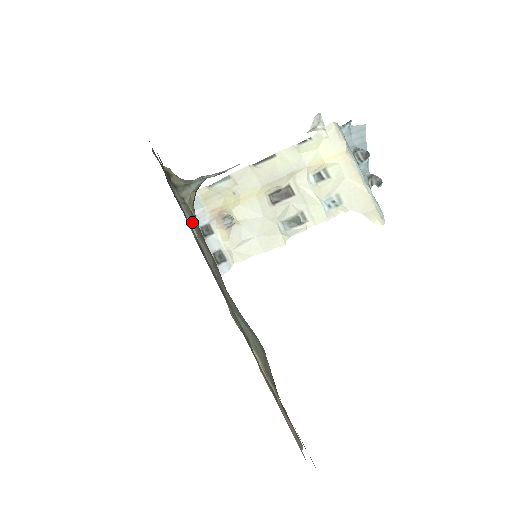
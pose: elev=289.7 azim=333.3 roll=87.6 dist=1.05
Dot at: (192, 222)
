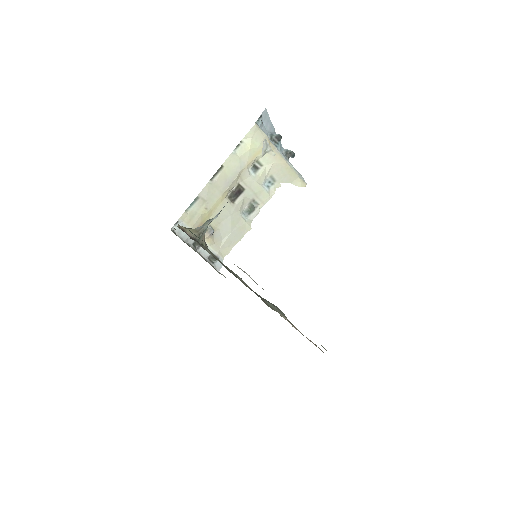
Dot at: (217, 259)
